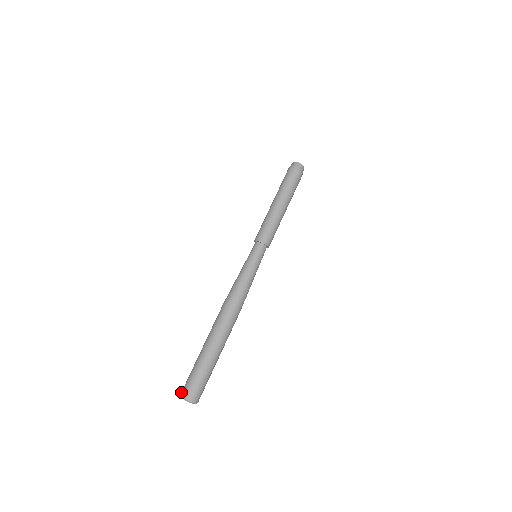
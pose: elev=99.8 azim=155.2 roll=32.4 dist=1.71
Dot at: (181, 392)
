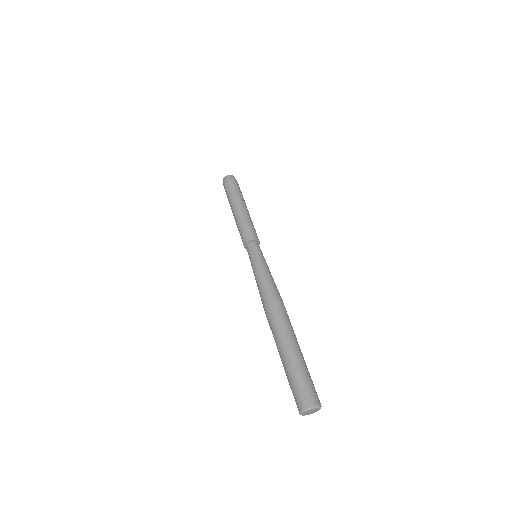
Dot at: (298, 409)
